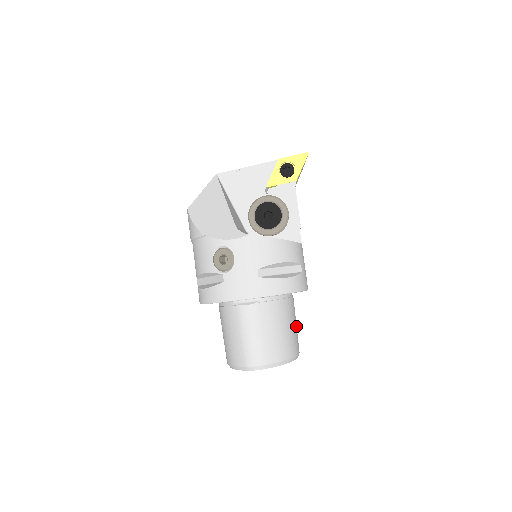
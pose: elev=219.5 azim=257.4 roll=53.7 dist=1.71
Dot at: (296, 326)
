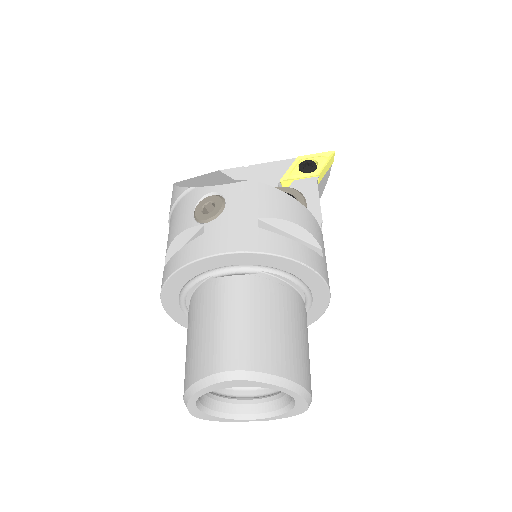
Dot at: (308, 354)
